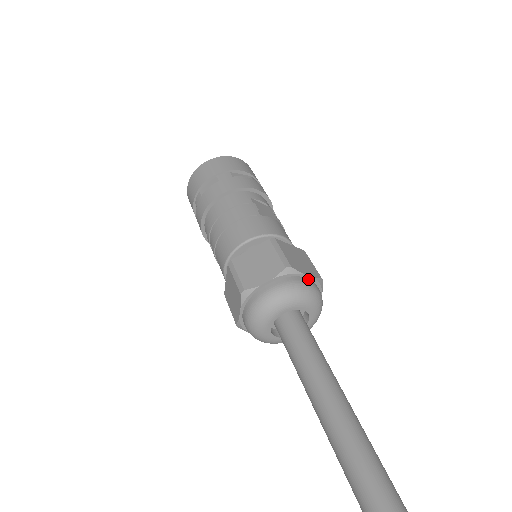
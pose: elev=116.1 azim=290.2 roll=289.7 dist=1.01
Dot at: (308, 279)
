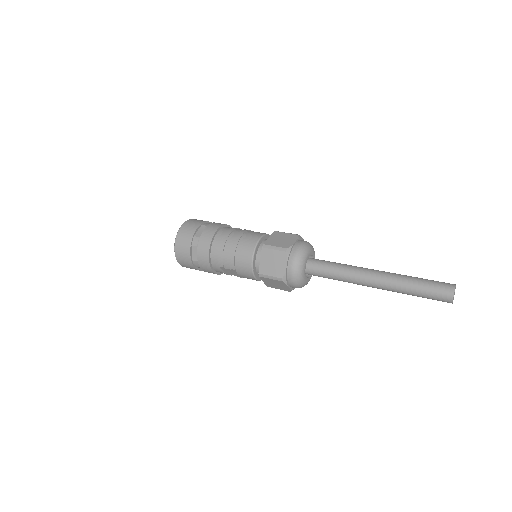
Dot at: occluded
